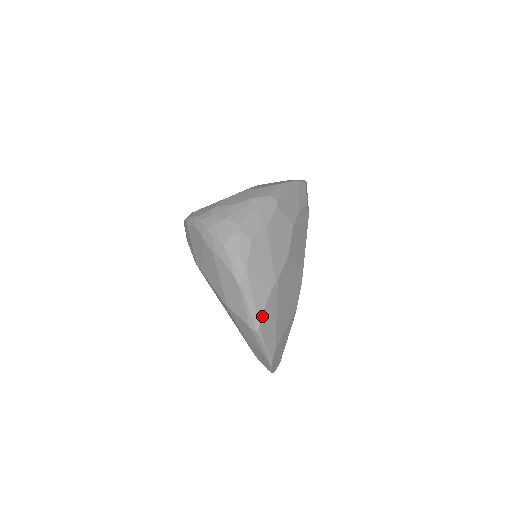
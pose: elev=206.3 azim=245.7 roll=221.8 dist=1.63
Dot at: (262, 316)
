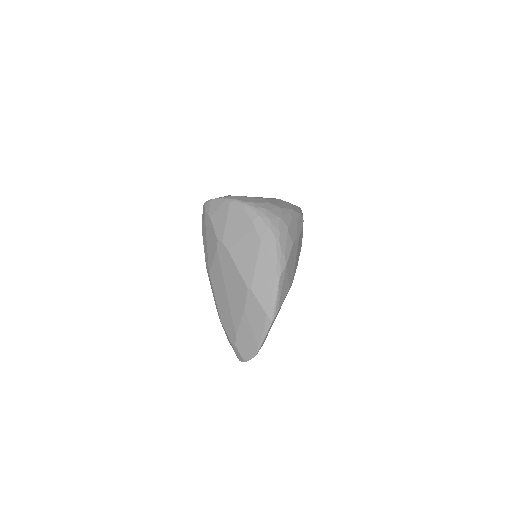
Dot at: (279, 309)
